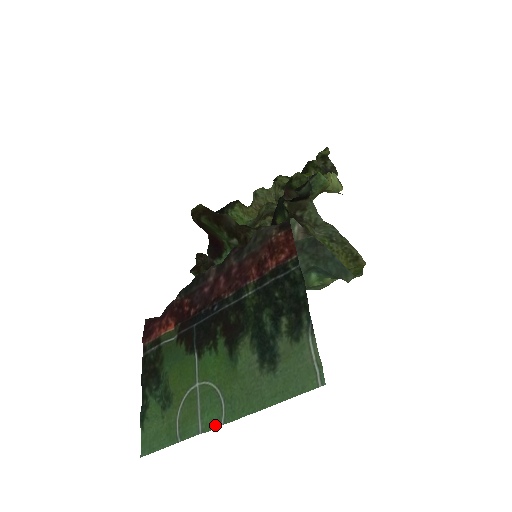
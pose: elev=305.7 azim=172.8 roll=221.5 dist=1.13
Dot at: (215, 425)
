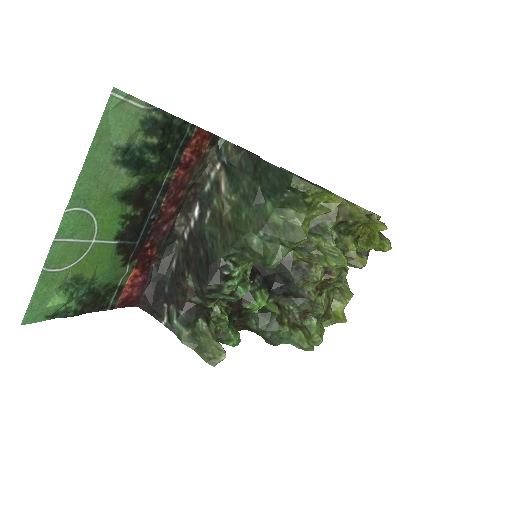
Dot at: (64, 220)
